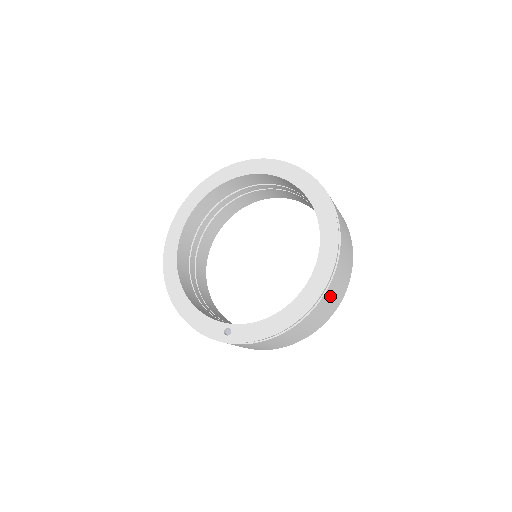
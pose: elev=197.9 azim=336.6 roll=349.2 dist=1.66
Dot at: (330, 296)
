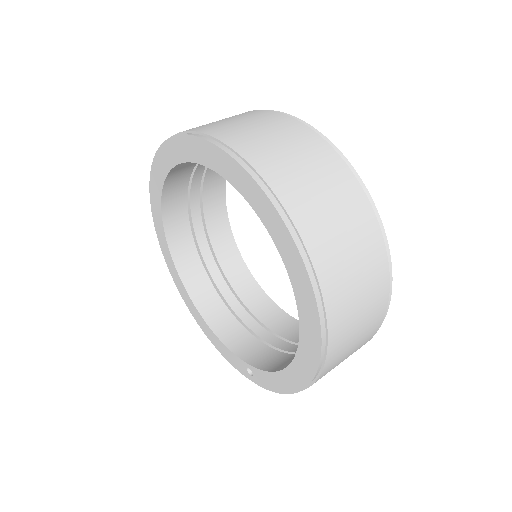
Dot at: (345, 343)
